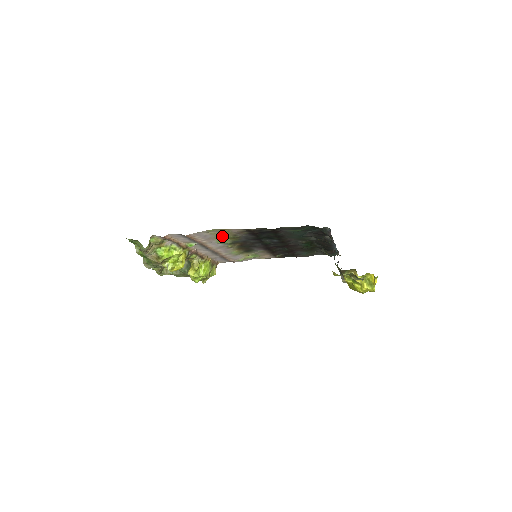
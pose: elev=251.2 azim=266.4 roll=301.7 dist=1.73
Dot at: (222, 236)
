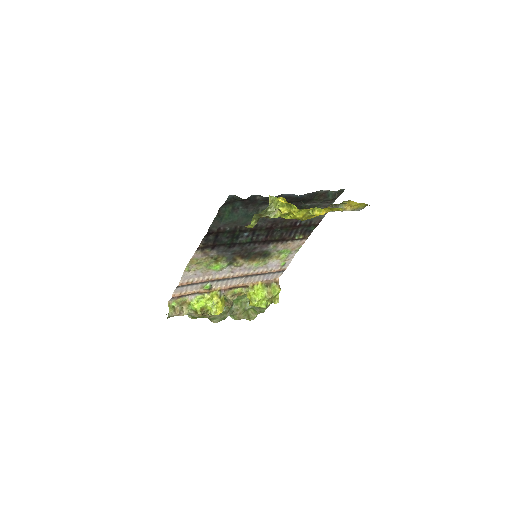
Dot at: (207, 265)
